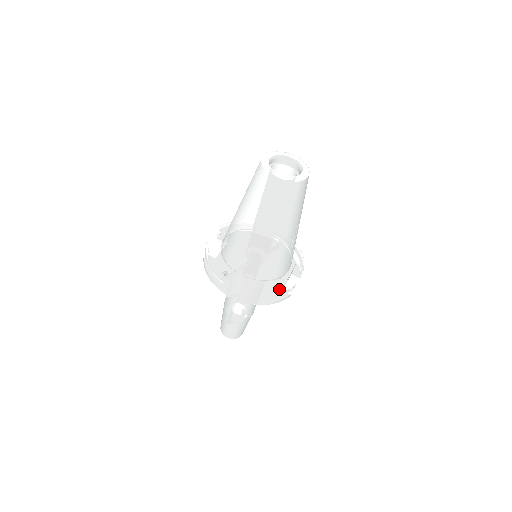
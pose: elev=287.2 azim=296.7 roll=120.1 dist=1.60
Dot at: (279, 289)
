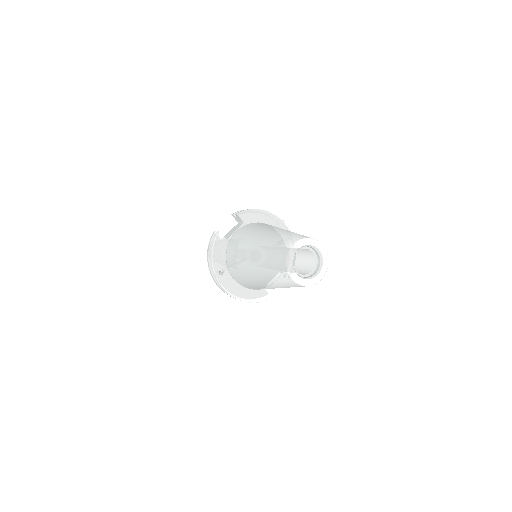
Dot at: (260, 298)
